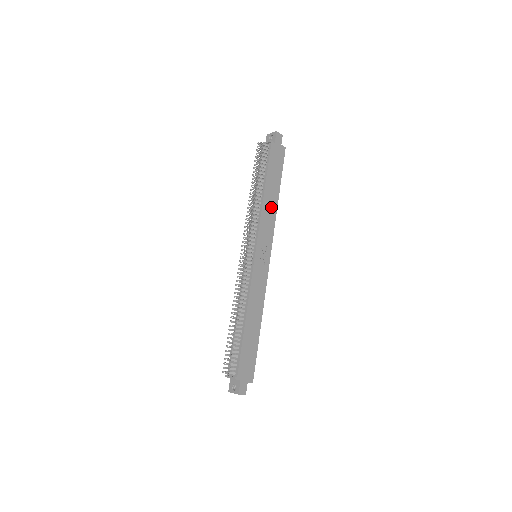
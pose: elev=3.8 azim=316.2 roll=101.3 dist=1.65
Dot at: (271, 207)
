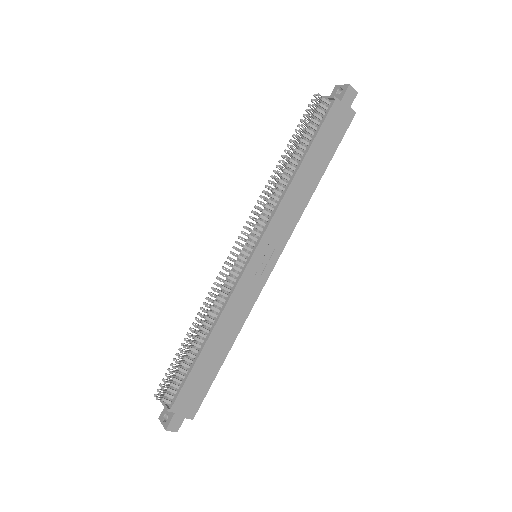
Dot at: (301, 194)
